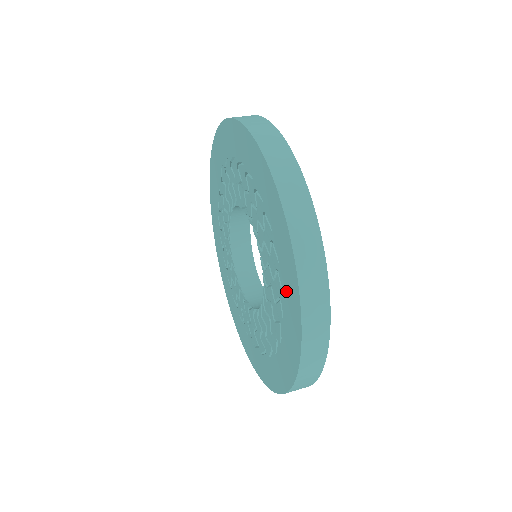
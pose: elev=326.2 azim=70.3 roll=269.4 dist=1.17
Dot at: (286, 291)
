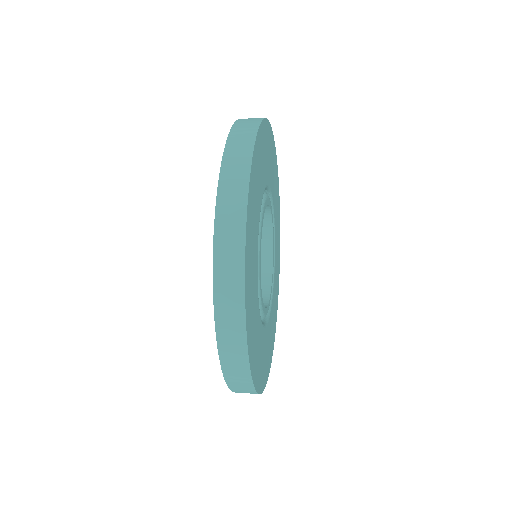
Dot at: occluded
